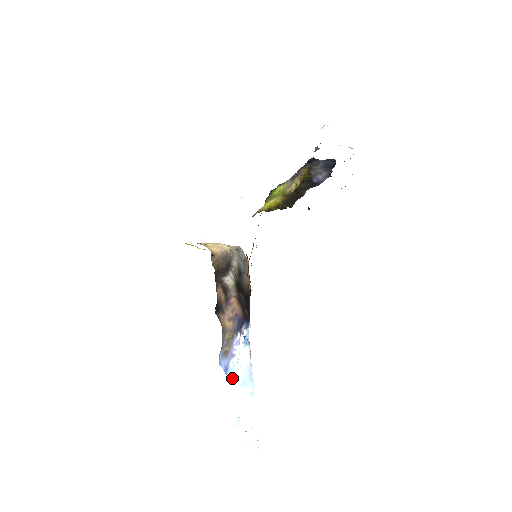
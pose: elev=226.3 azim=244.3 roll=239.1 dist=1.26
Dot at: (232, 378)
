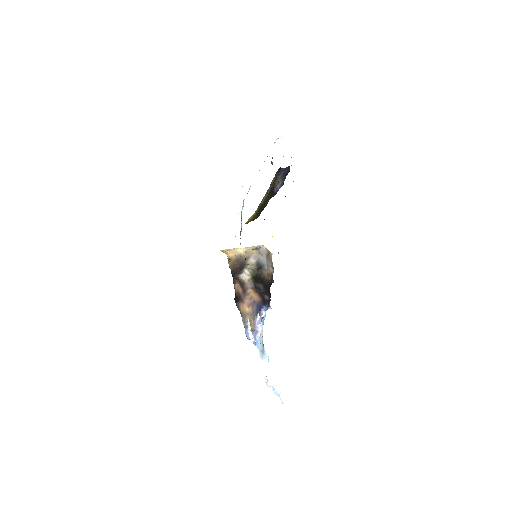
Dot at: (259, 348)
